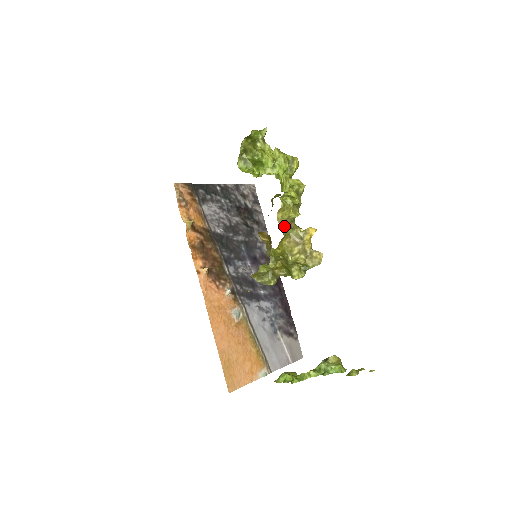
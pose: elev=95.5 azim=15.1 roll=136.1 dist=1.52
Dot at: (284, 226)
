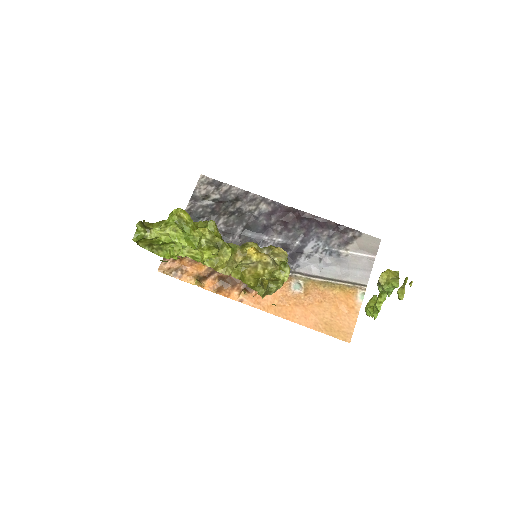
Dot at: occluded
